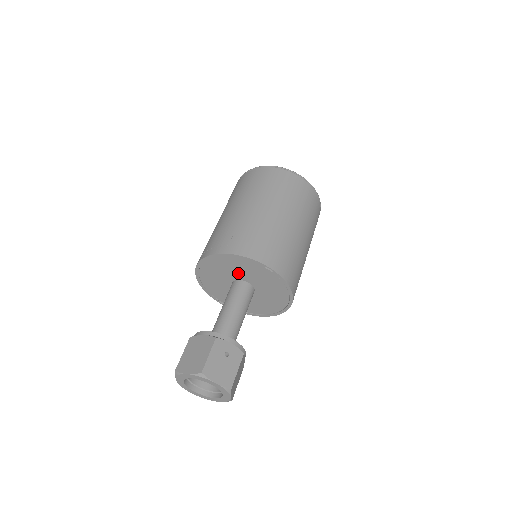
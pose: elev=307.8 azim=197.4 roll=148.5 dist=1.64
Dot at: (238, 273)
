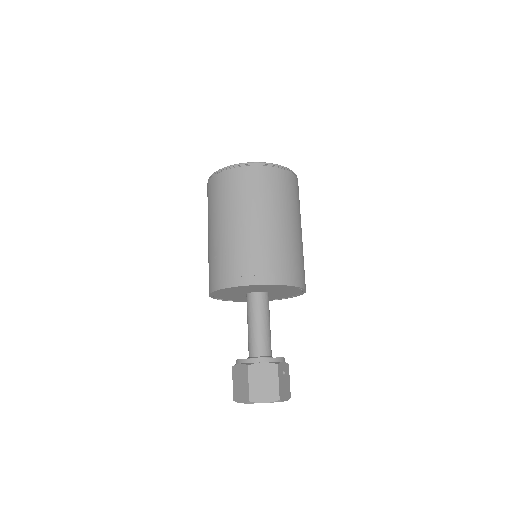
Dot at: (265, 290)
